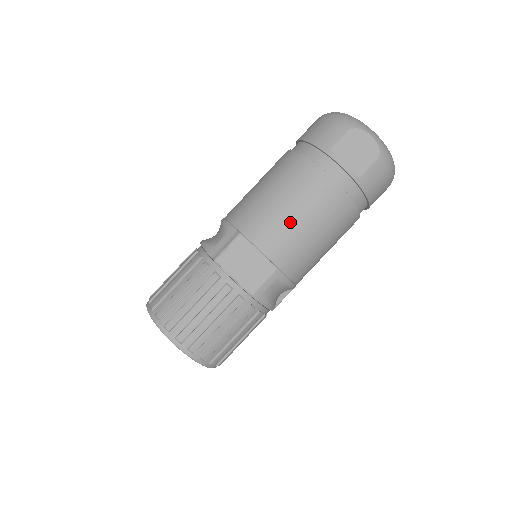
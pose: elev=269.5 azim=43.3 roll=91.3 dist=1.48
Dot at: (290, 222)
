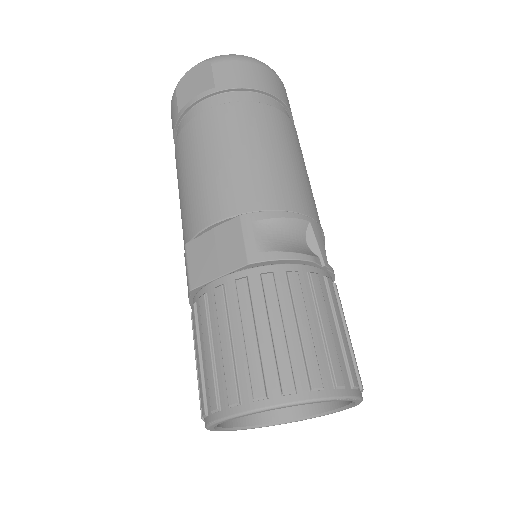
Dot at: (203, 178)
